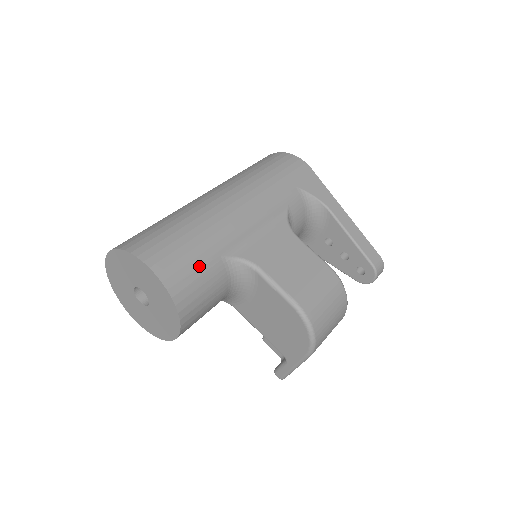
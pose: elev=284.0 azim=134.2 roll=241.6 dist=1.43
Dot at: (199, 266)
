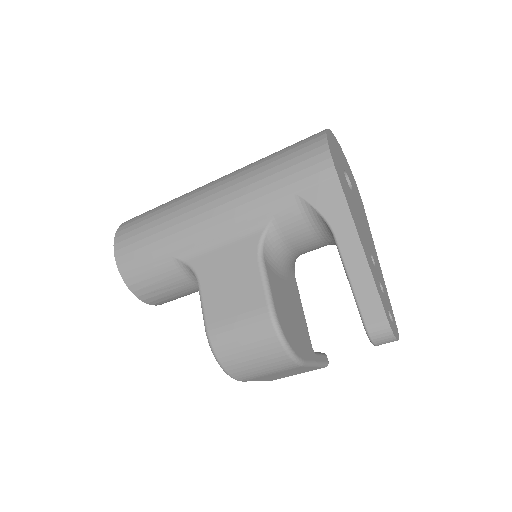
Dot at: (150, 261)
